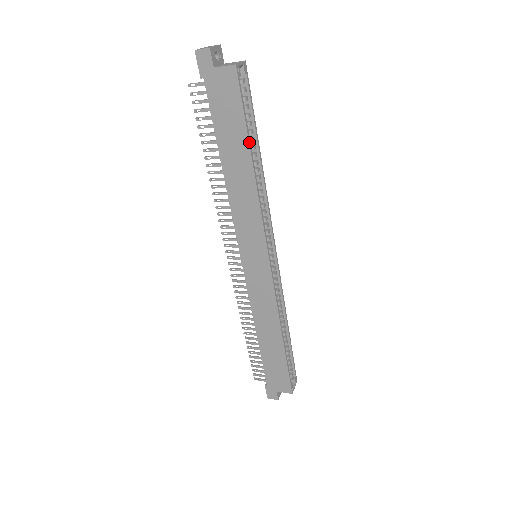
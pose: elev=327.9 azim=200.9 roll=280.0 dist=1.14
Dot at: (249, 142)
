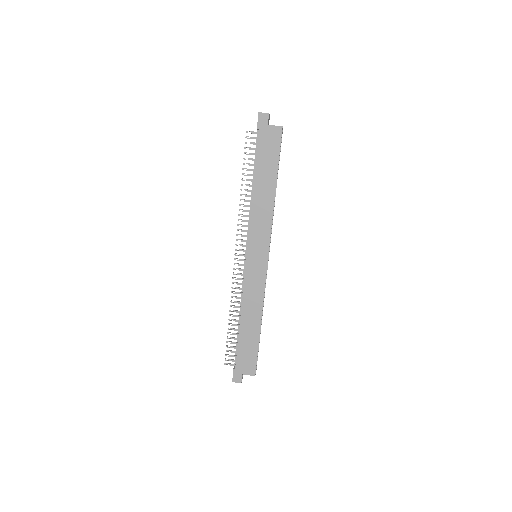
Dot at: occluded
